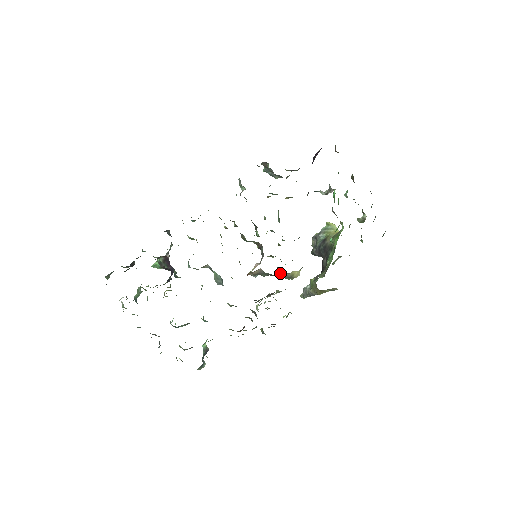
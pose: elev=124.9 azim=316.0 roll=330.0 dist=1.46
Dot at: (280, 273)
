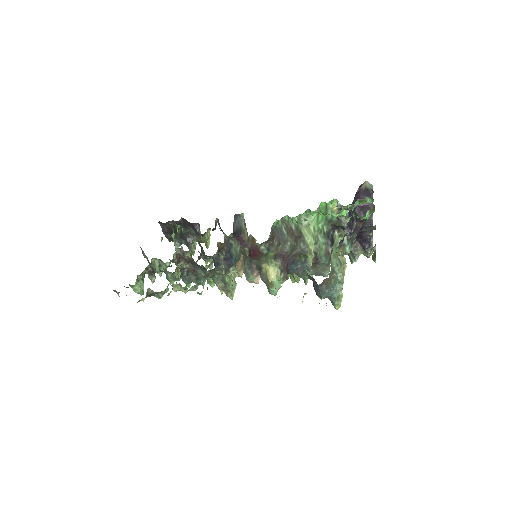
Dot at: (260, 271)
